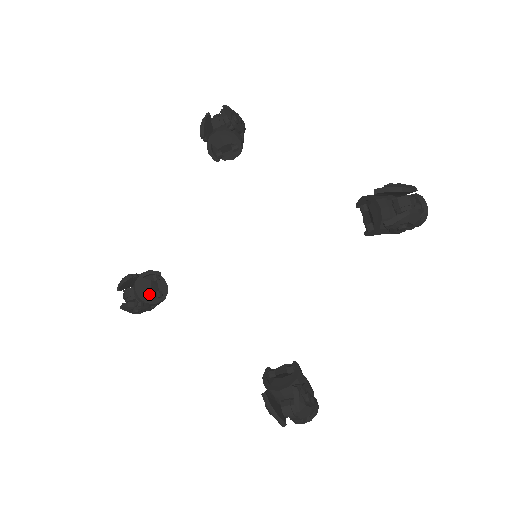
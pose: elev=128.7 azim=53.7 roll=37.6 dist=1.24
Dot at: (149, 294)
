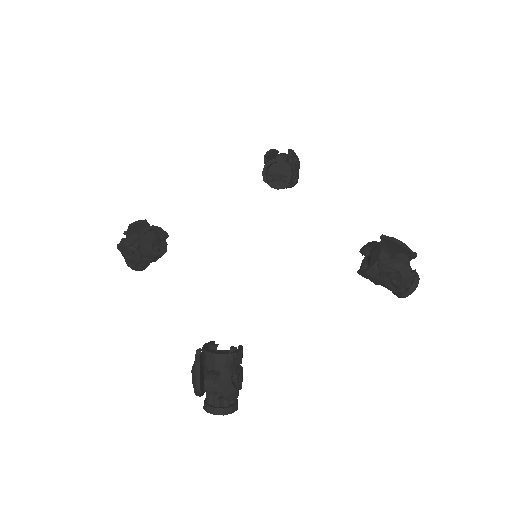
Dot at: (149, 244)
